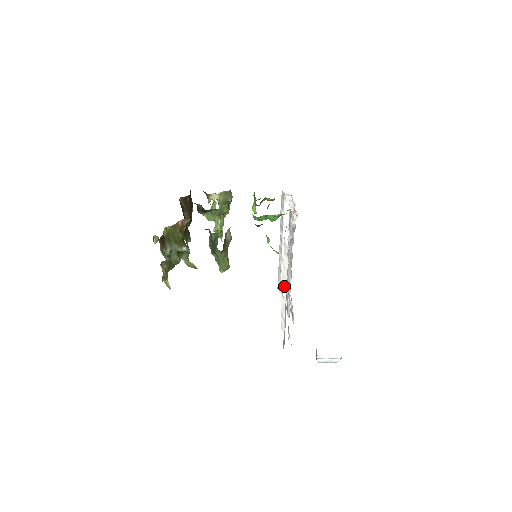
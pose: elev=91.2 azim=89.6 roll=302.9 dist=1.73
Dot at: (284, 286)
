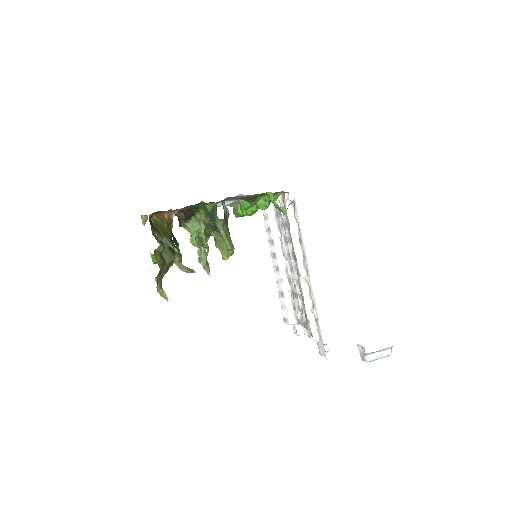
Dot at: (300, 263)
